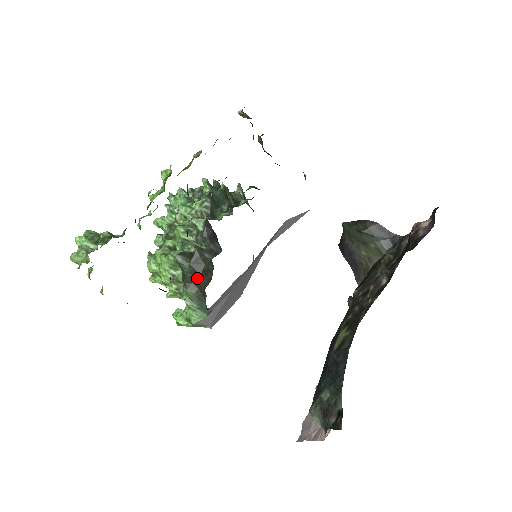
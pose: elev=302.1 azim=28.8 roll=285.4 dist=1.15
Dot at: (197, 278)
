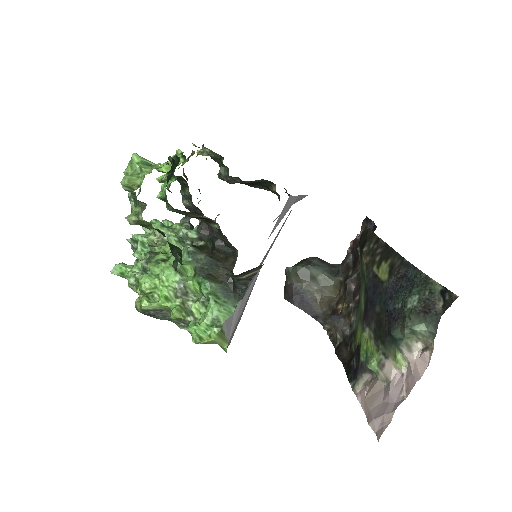
Dot at: (216, 268)
